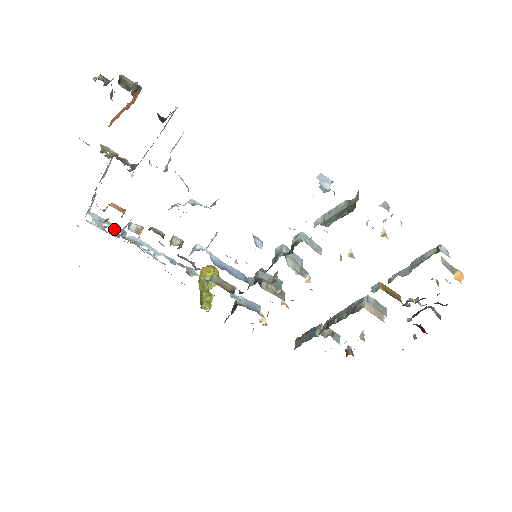
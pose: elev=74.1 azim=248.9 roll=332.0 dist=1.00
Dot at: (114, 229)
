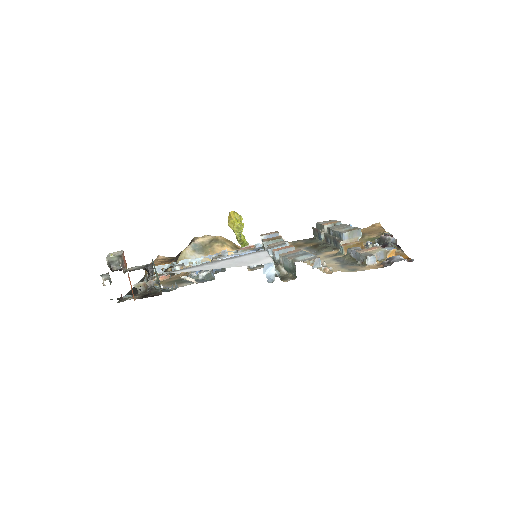
Dot at: (168, 267)
